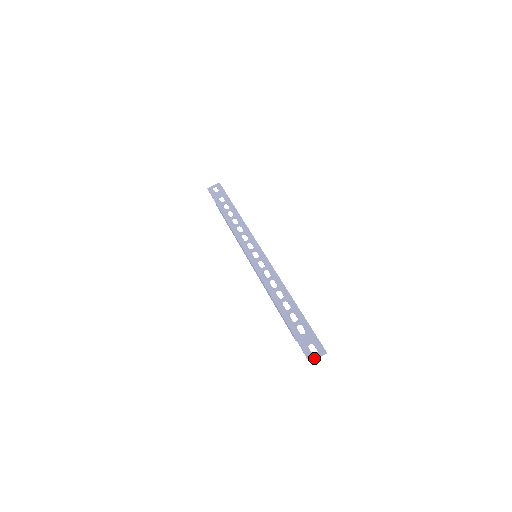
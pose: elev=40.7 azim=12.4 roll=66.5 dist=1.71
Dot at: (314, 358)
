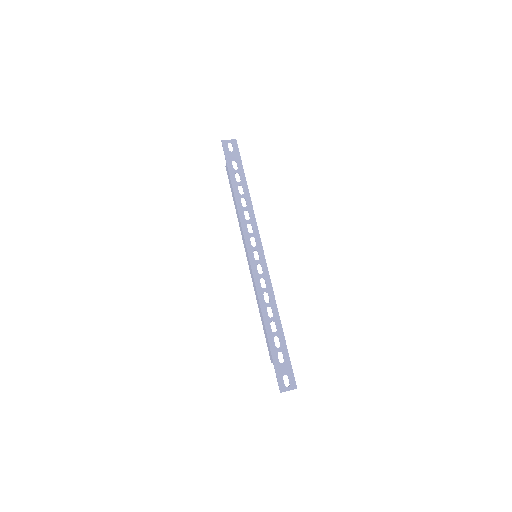
Dot at: (285, 391)
